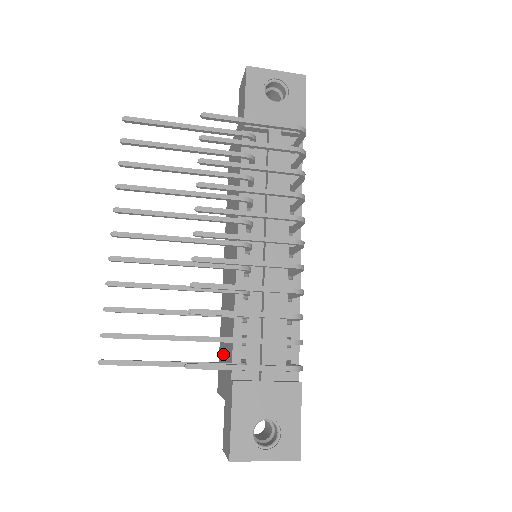
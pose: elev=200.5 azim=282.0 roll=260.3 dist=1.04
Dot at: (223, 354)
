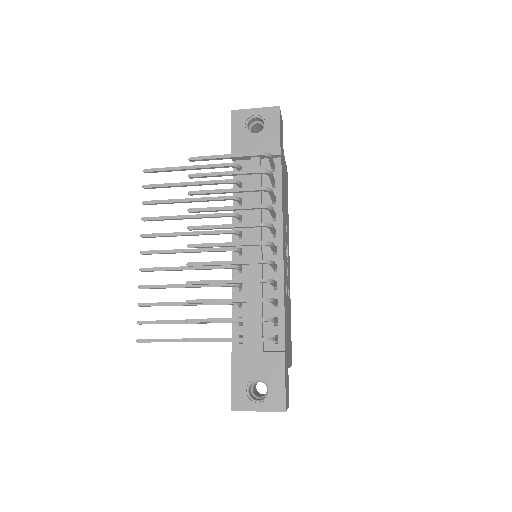
Dot at: occluded
